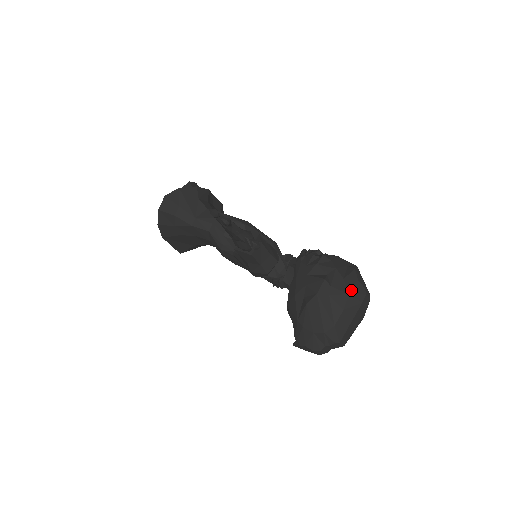
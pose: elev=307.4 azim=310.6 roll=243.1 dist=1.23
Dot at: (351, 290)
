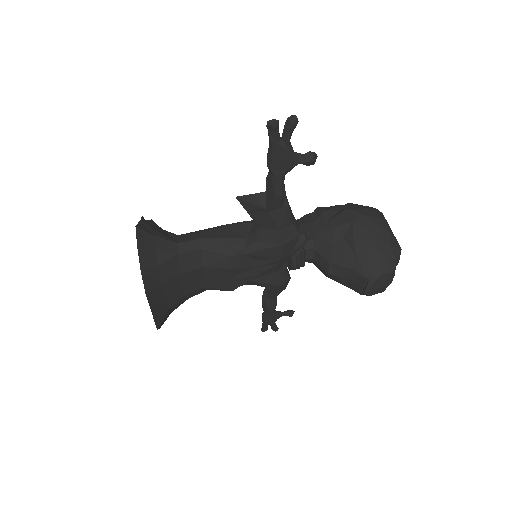
Dot at: (369, 208)
